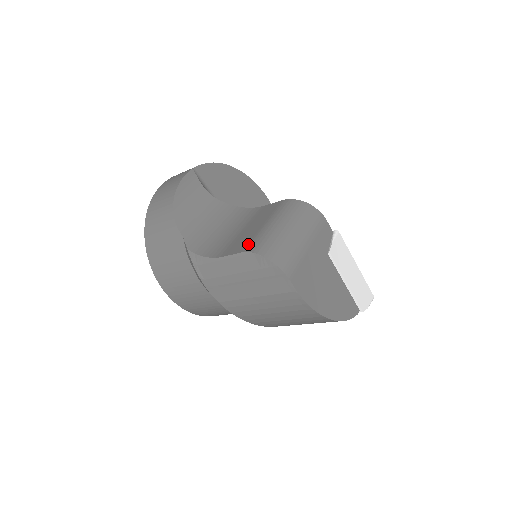
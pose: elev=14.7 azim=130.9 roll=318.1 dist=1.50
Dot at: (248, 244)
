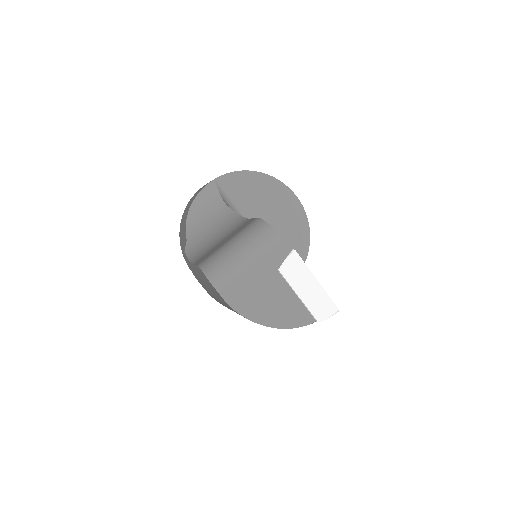
Dot at: (205, 259)
